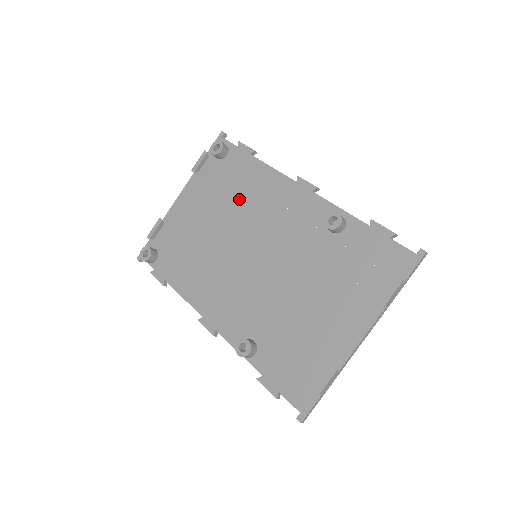
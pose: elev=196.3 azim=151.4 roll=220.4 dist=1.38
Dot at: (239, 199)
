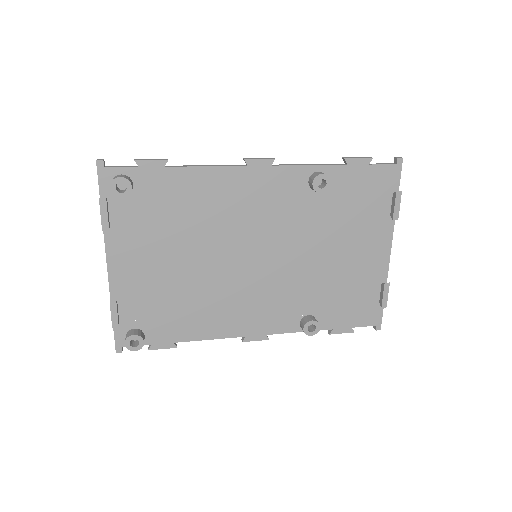
Dot at: (194, 220)
